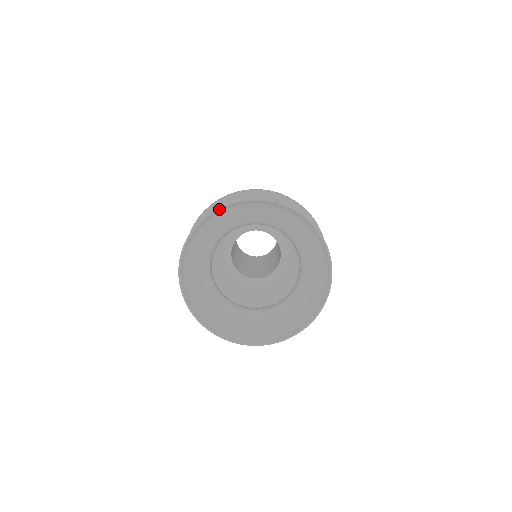
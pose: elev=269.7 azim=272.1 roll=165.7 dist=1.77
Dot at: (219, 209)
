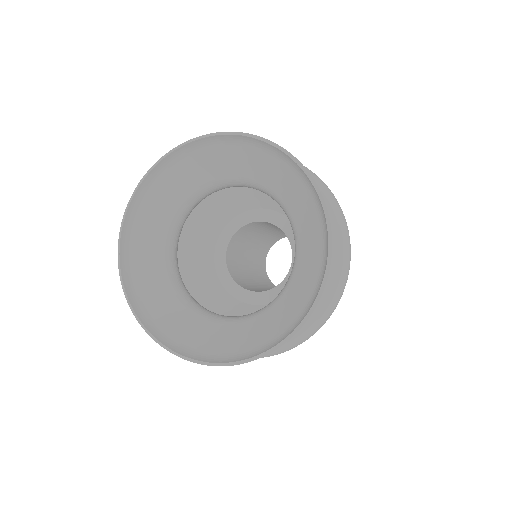
Dot at: (124, 217)
